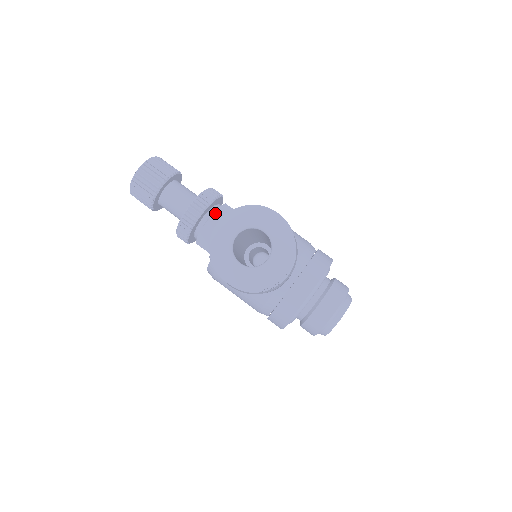
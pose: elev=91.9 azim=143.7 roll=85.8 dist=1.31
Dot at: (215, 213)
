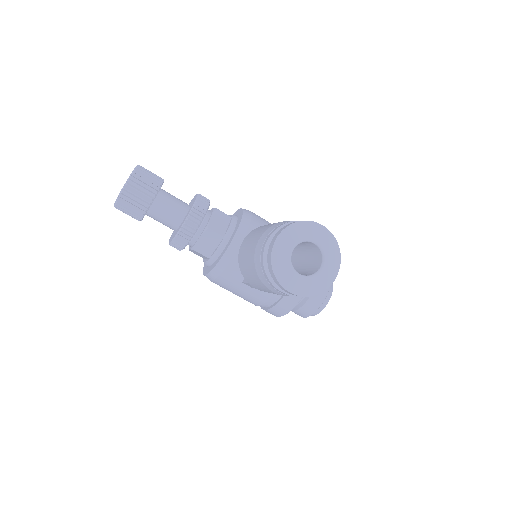
Dot at: (211, 219)
